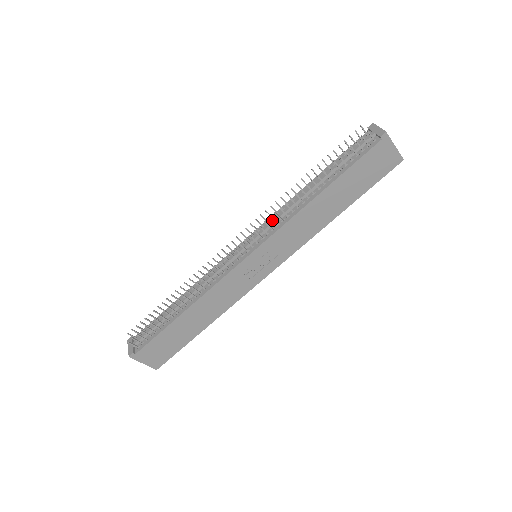
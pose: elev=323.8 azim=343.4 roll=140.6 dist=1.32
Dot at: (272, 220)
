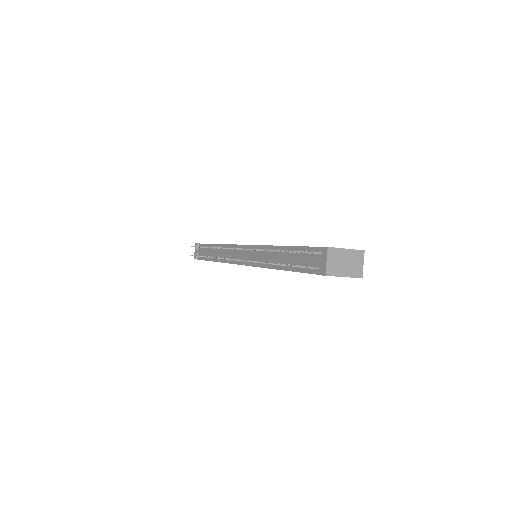
Dot at: occluded
